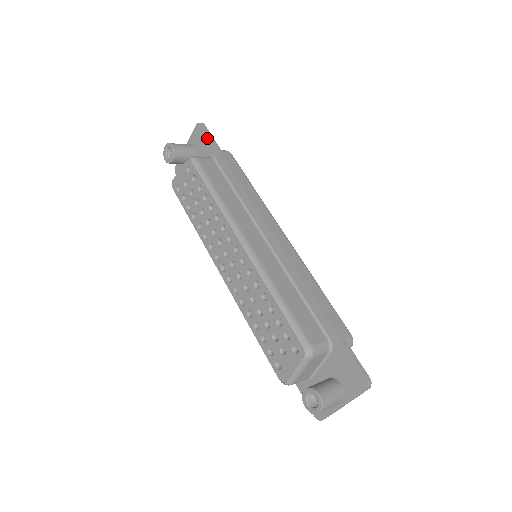
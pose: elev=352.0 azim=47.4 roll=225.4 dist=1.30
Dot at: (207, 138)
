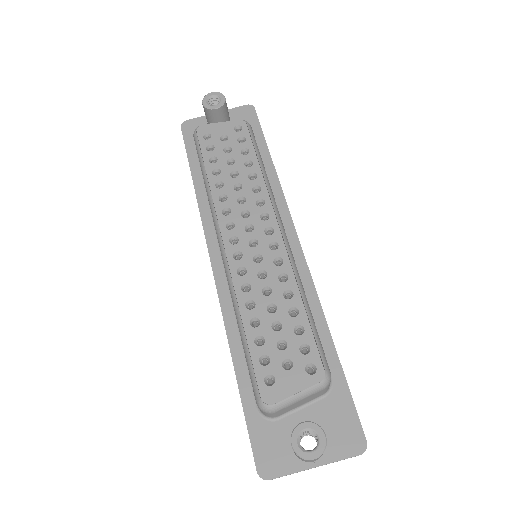
Dot at: (256, 122)
